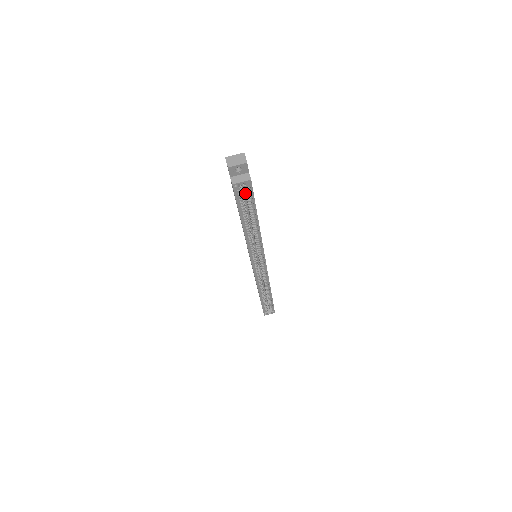
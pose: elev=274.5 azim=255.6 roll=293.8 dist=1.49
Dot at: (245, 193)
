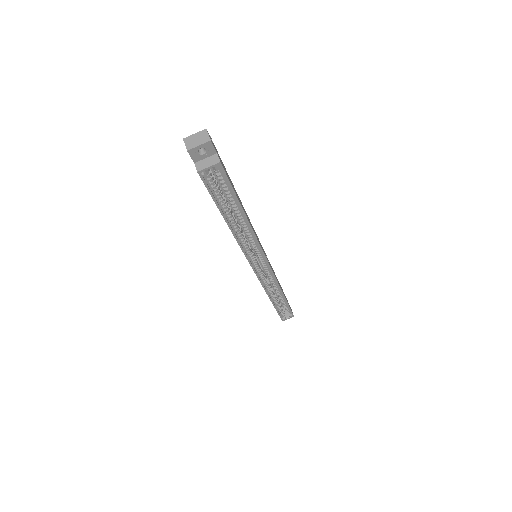
Dot at: occluded
